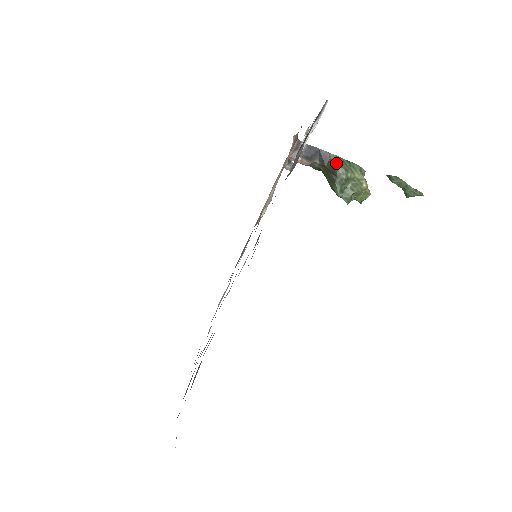
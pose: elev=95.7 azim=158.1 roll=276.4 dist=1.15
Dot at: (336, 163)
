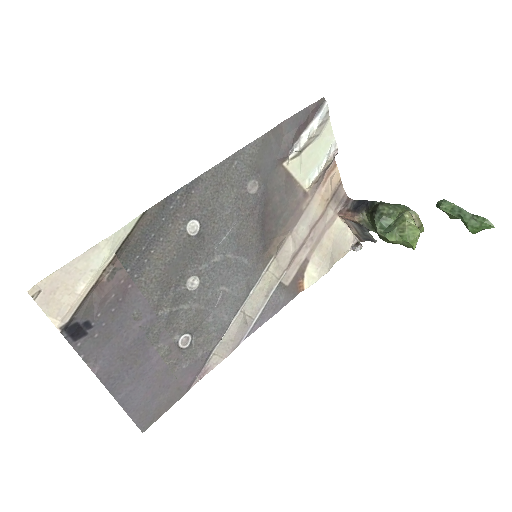
Dot at: (378, 204)
